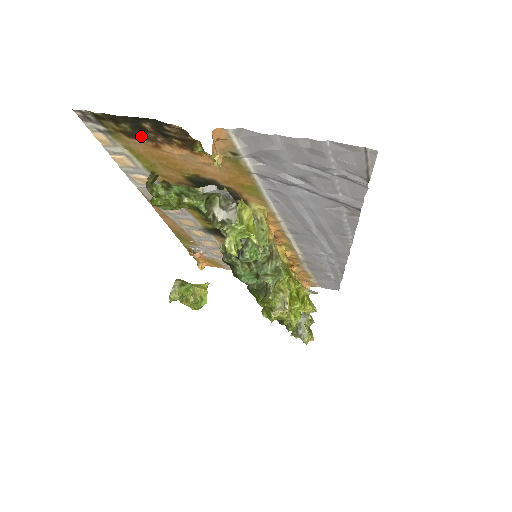
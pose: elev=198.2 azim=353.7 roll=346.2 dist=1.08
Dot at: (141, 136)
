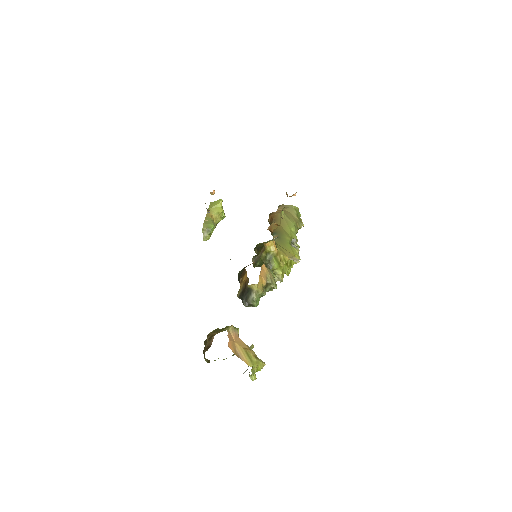
Dot at: occluded
